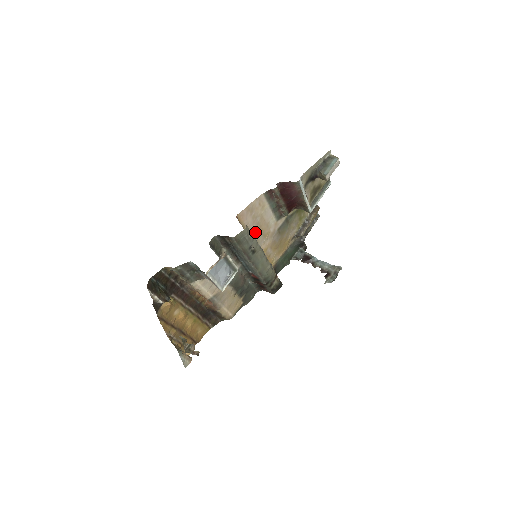
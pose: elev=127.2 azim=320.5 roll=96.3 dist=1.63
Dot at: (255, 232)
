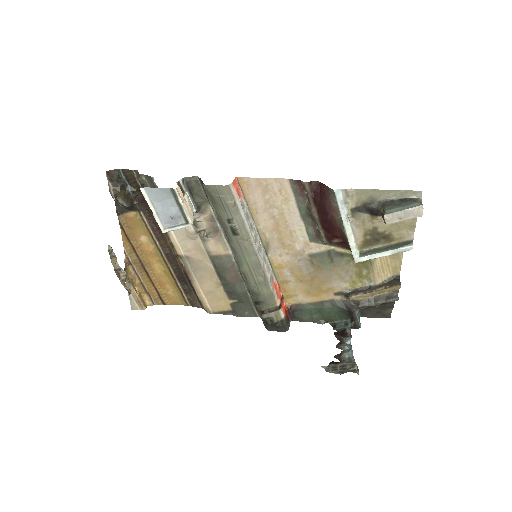
Dot at: (267, 226)
